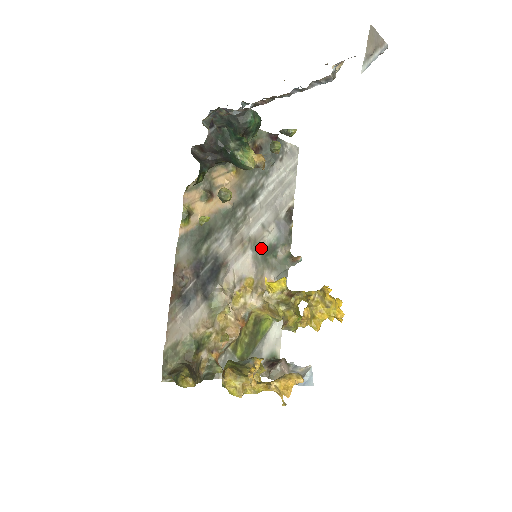
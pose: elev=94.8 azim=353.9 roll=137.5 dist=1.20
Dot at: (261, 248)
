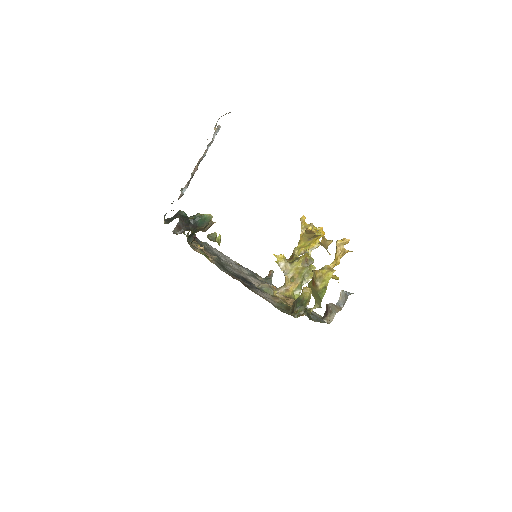
Dot at: occluded
